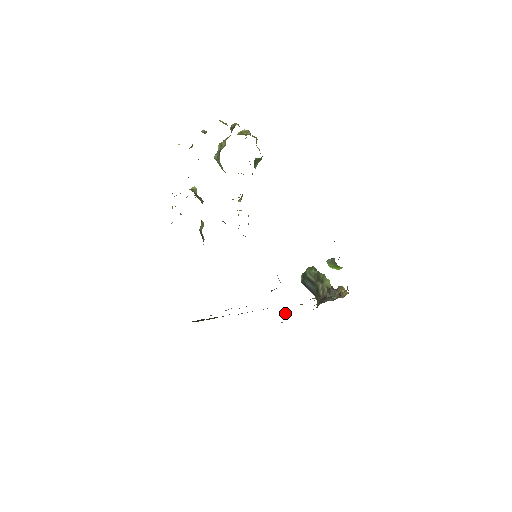
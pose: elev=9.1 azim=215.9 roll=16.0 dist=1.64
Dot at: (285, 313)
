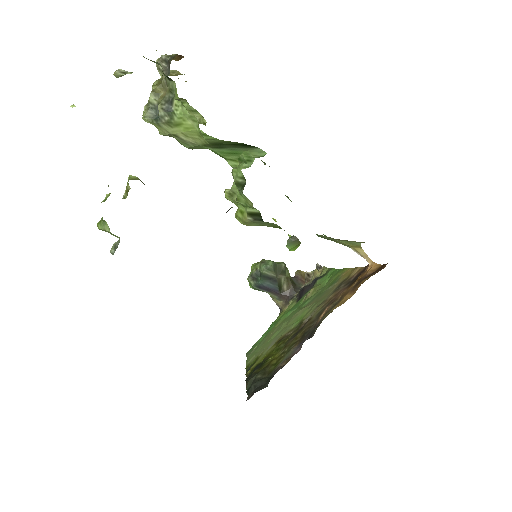
Dot at: (272, 330)
